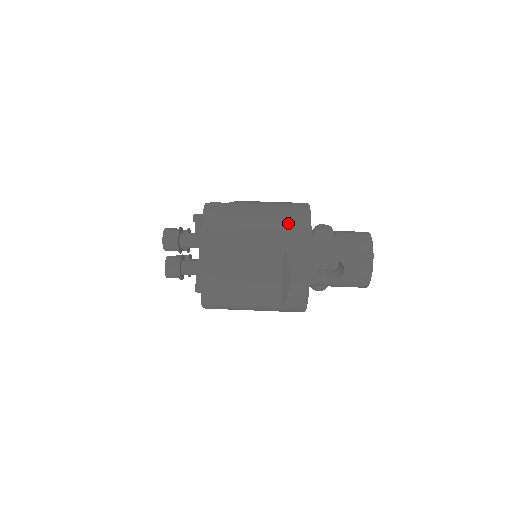
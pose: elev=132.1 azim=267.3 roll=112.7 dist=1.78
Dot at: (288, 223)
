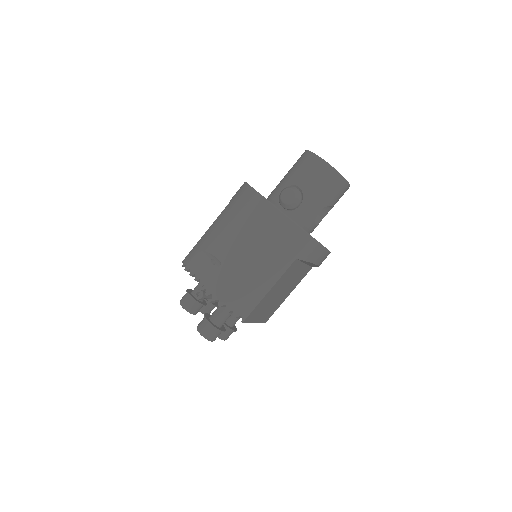
Dot at: (281, 243)
